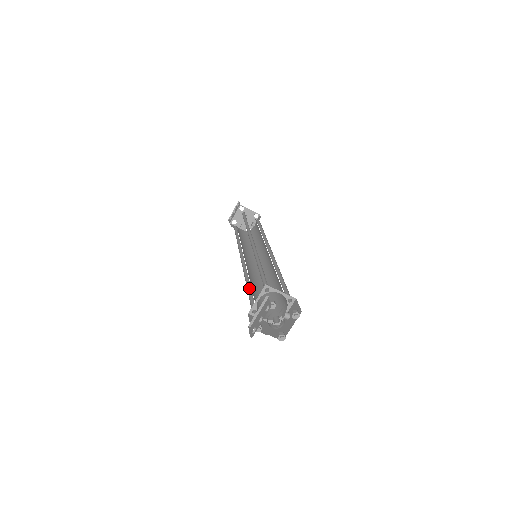
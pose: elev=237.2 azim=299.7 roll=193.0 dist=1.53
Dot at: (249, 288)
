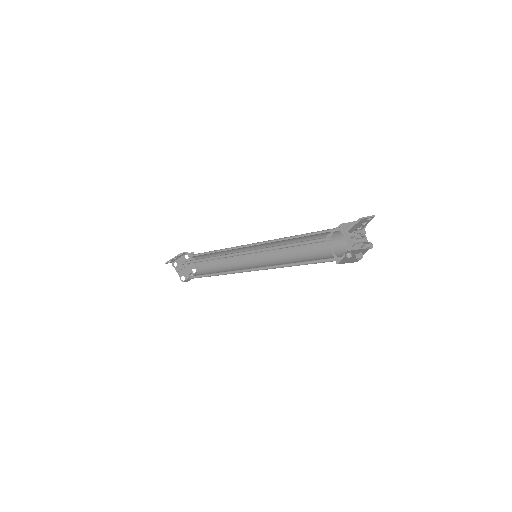
Dot at: (291, 246)
